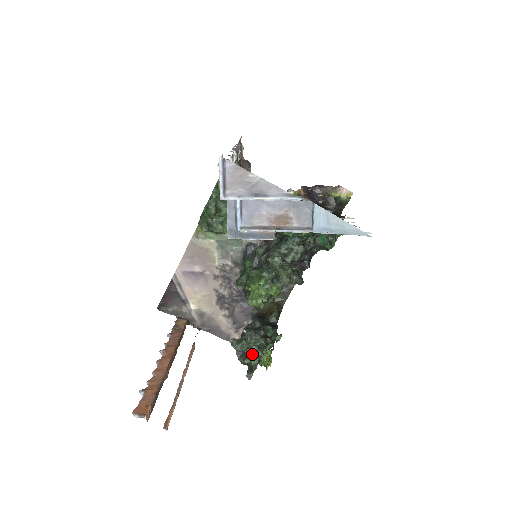
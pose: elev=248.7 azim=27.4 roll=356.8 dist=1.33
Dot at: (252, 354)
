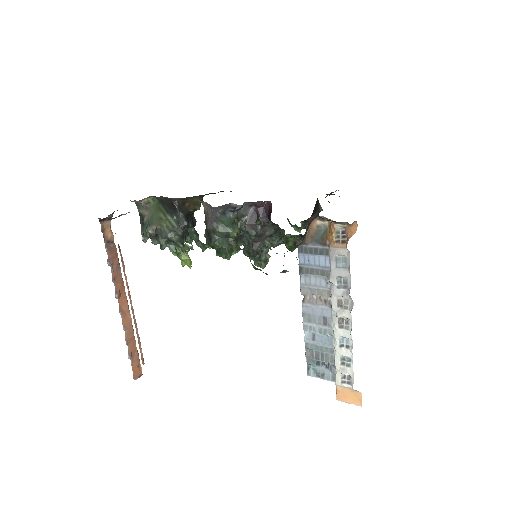
Dot at: occluded
